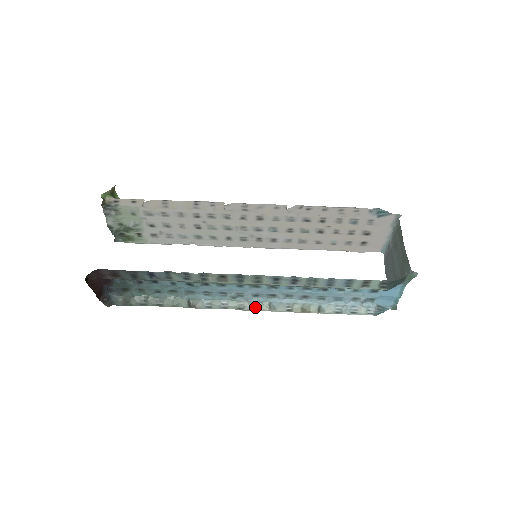
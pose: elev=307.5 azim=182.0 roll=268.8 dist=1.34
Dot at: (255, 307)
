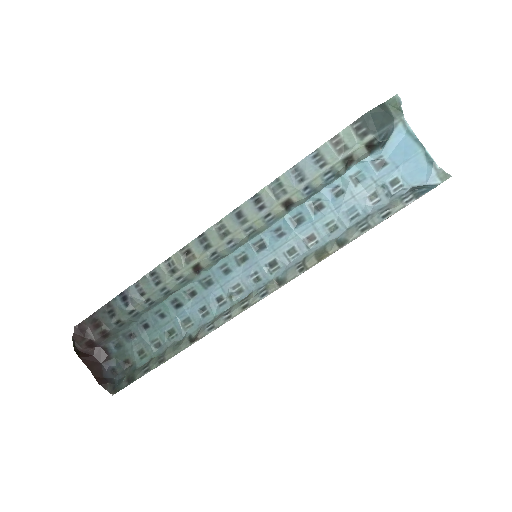
Dot at: (261, 293)
